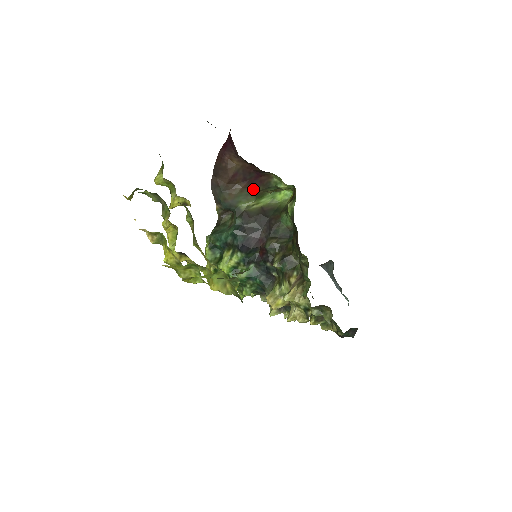
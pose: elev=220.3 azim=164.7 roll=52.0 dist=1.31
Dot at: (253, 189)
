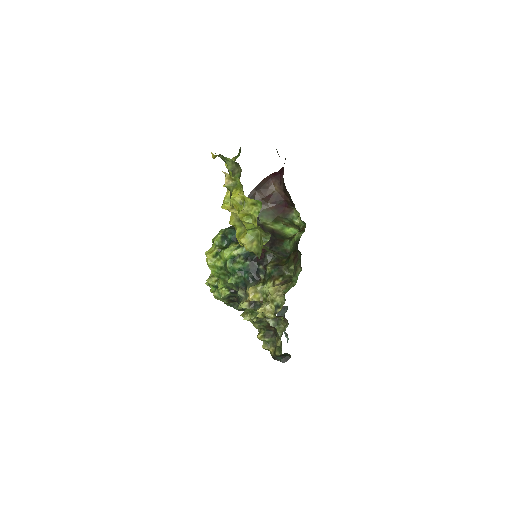
Dot at: (275, 213)
